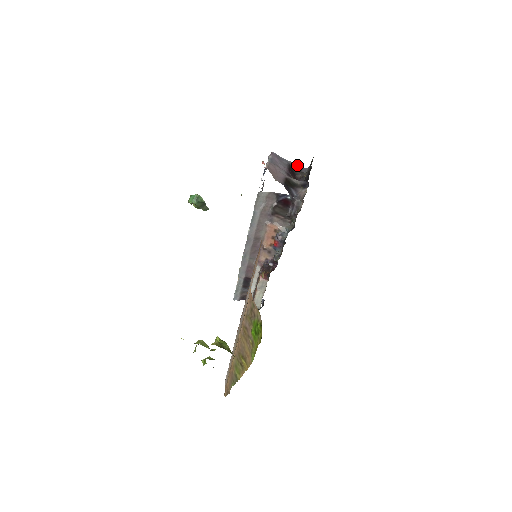
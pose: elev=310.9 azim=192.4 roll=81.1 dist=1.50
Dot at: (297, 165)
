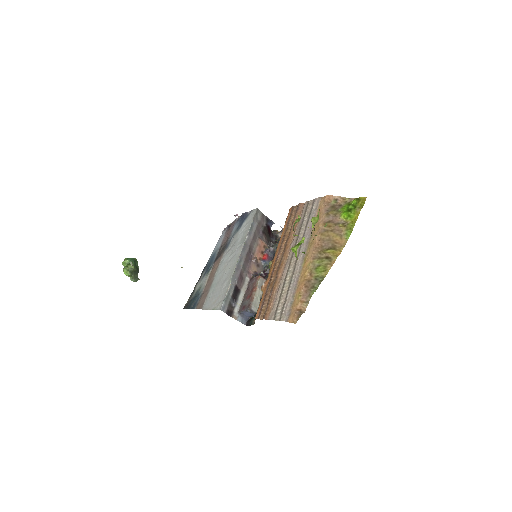
Dot at: occluded
